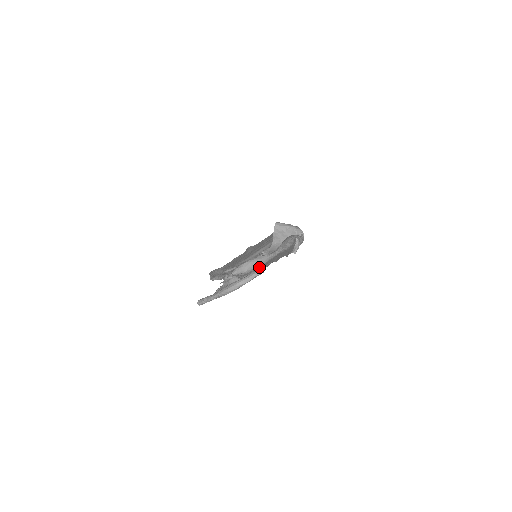
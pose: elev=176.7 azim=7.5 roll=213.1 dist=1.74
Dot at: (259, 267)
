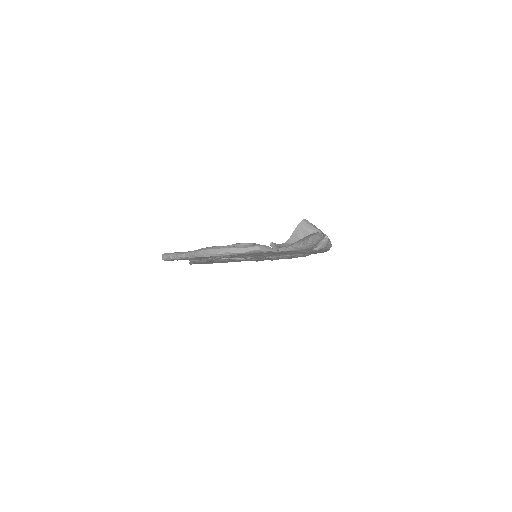
Dot at: occluded
